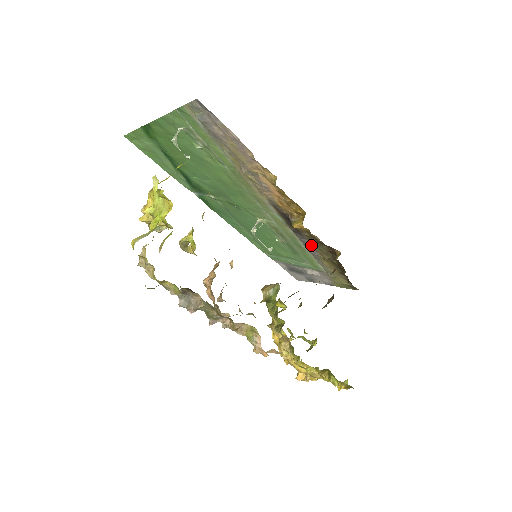
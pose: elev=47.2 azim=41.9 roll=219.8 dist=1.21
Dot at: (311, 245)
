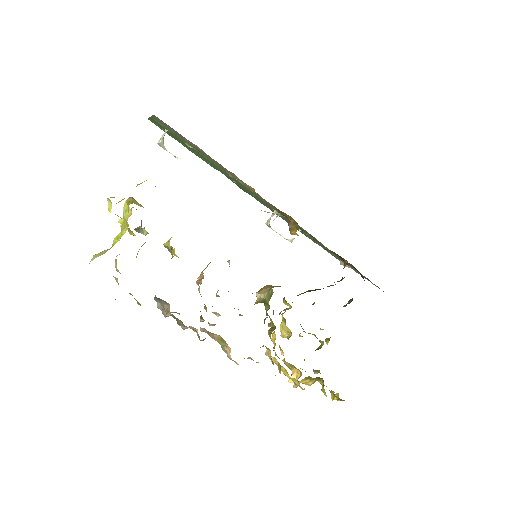
Dot at: (323, 246)
